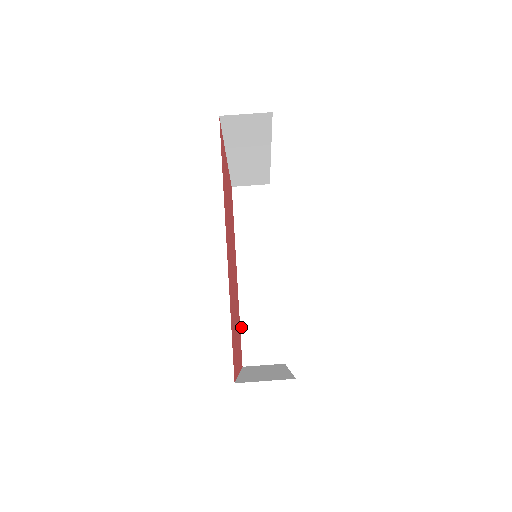
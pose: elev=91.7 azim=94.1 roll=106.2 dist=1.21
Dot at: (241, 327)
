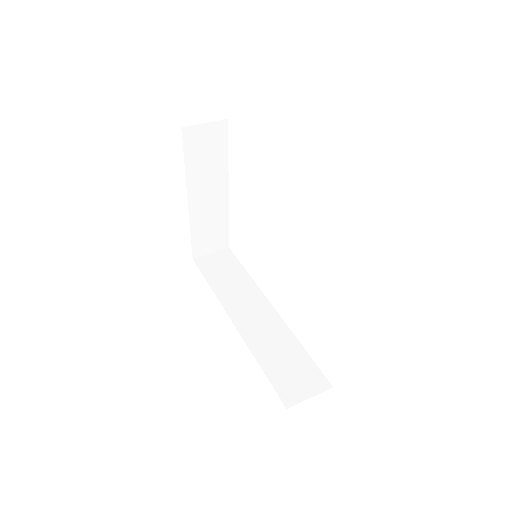
Dot at: (263, 369)
